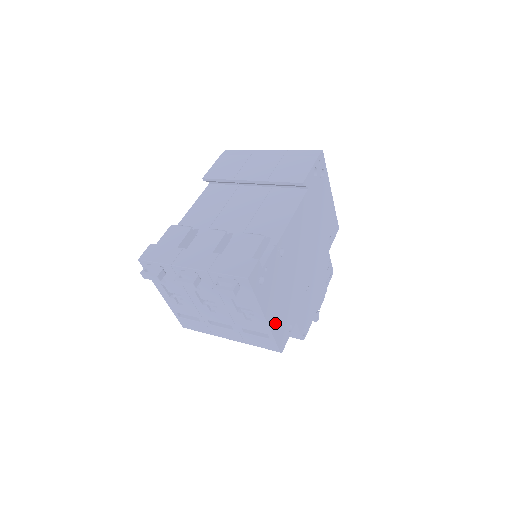
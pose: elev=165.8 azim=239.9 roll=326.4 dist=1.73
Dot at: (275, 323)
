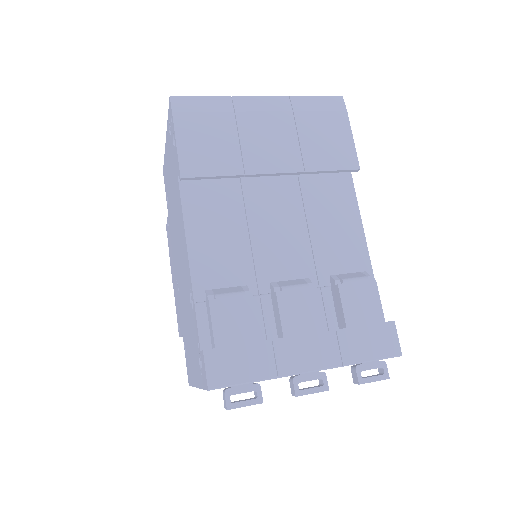
Dot at: occluded
